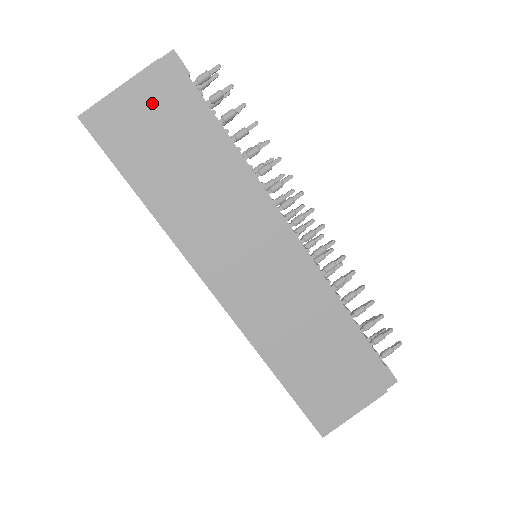
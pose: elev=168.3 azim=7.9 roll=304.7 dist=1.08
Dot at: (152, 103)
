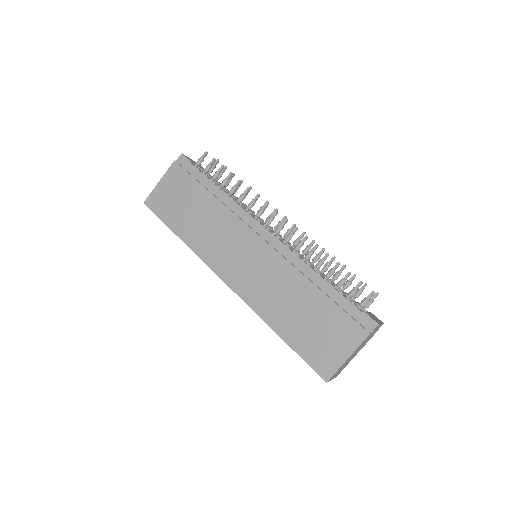
Dot at: (175, 183)
